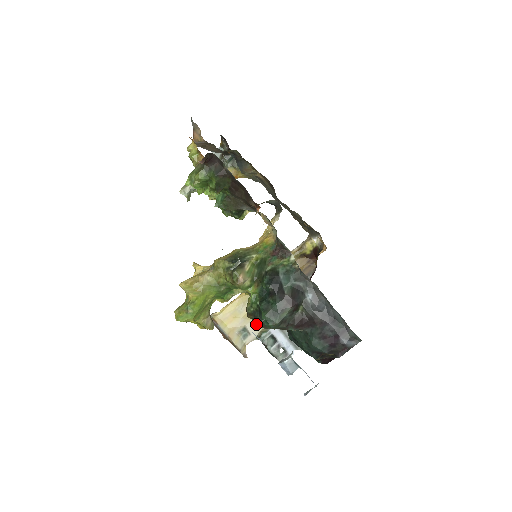
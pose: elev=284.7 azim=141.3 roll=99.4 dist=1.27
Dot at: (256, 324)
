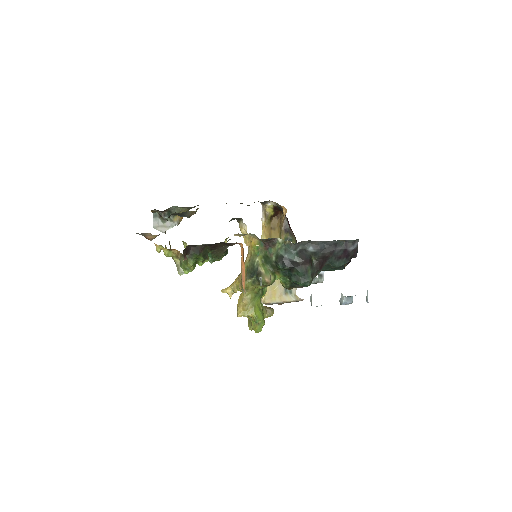
Dot at: occluded
